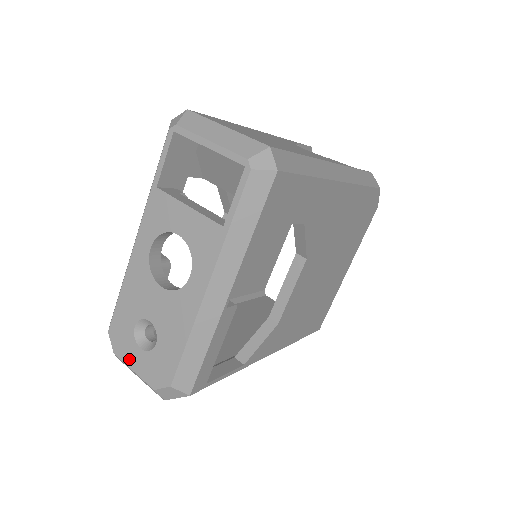
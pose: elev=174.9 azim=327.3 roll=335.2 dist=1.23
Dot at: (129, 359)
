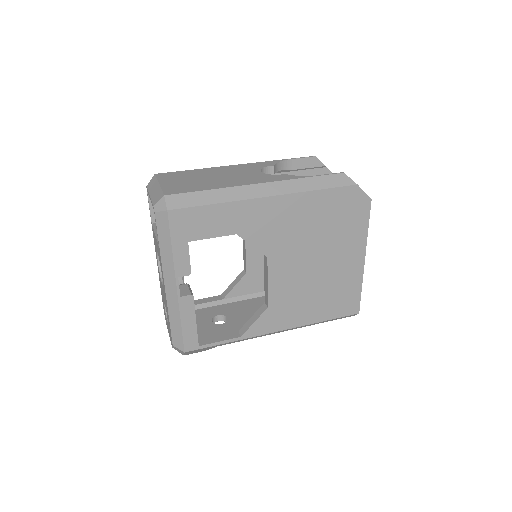
Dot at: occluded
